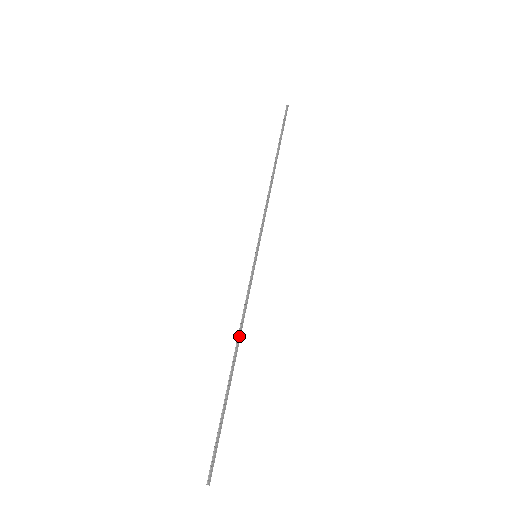
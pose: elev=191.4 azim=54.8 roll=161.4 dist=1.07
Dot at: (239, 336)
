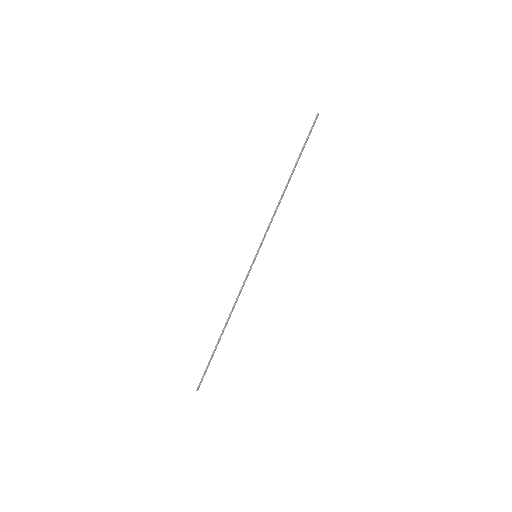
Dot at: occluded
